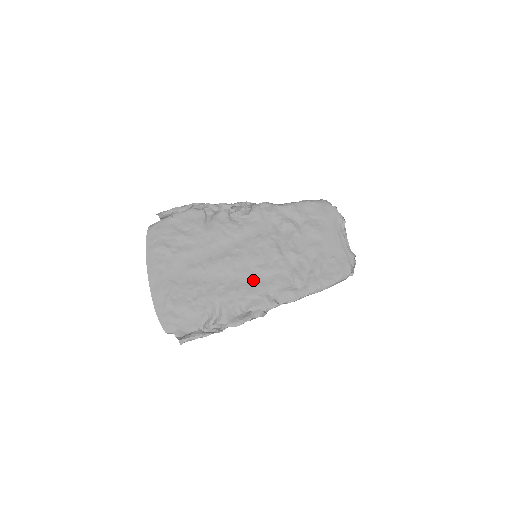
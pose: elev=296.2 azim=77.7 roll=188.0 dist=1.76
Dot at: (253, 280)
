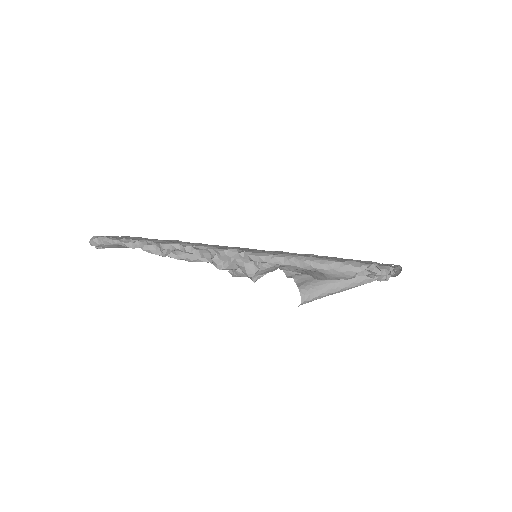
Dot at: occluded
